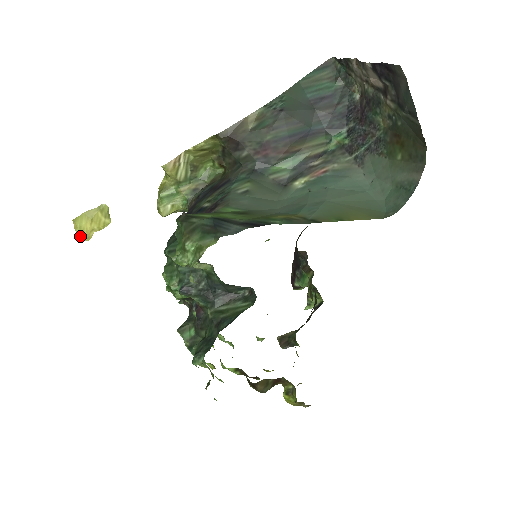
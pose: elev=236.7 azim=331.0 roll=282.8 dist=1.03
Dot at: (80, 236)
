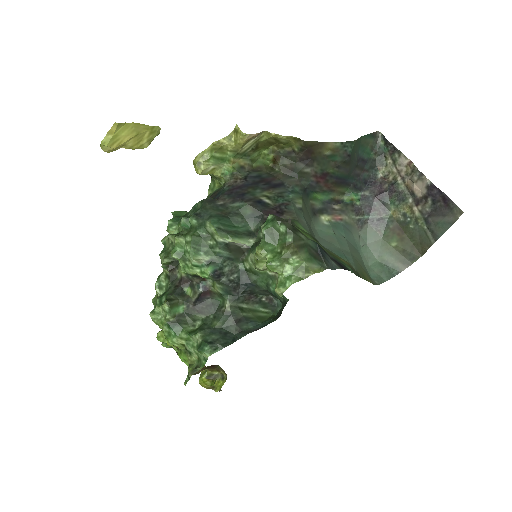
Dot at: (107, 144)
